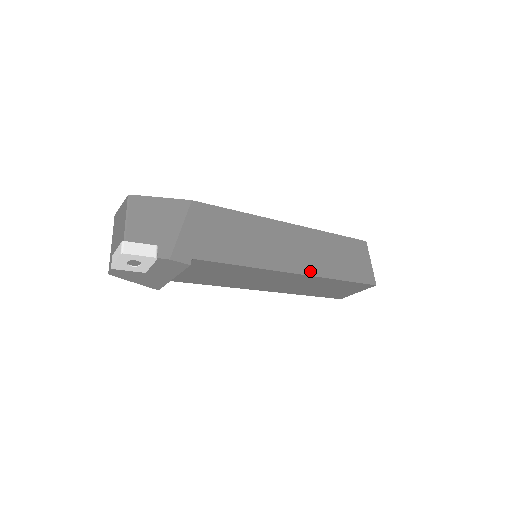
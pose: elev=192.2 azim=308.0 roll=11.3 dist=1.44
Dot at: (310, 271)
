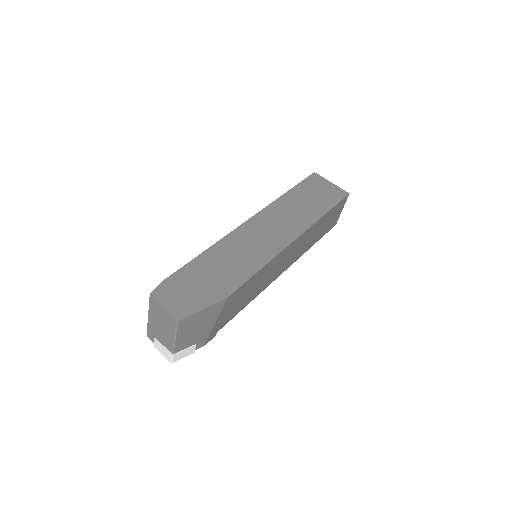
Dot at: (293, 261)
